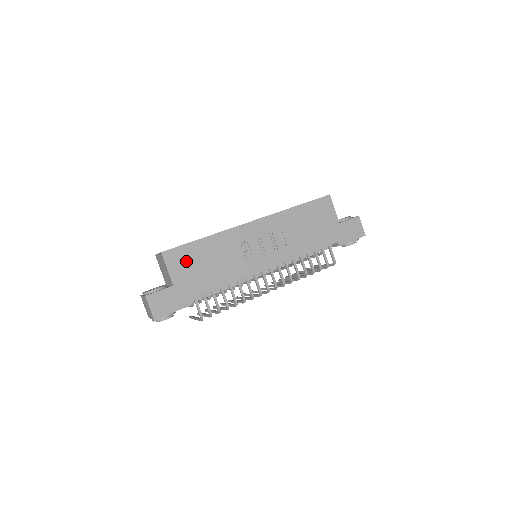
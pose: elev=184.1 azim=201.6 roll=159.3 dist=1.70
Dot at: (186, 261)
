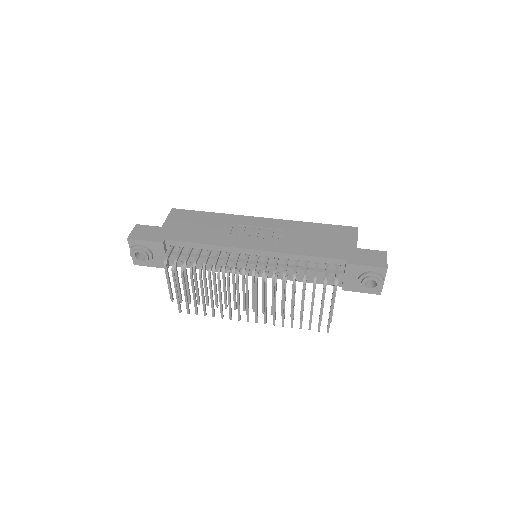
Dot at: (185, 219)
